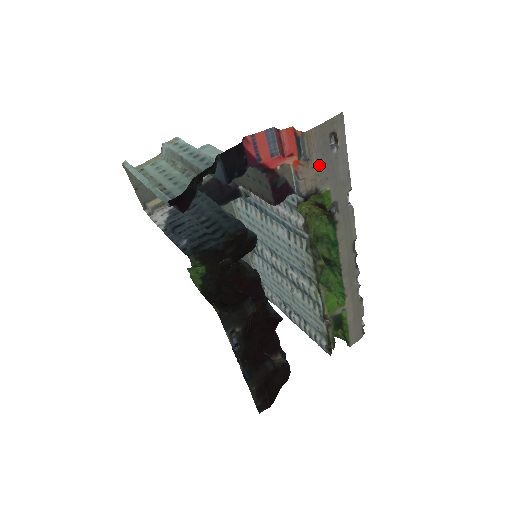
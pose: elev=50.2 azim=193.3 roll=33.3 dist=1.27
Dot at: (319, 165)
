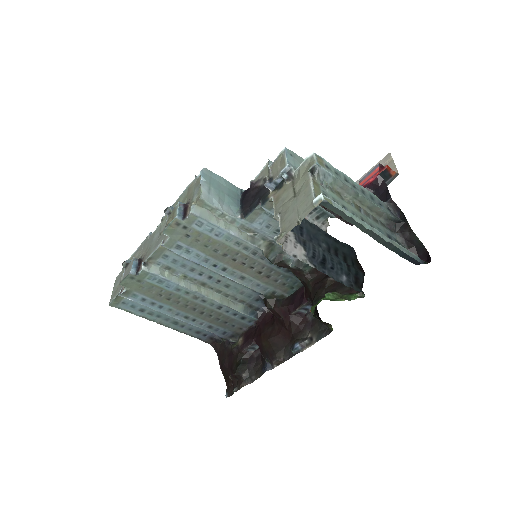
Dot at: occluded
